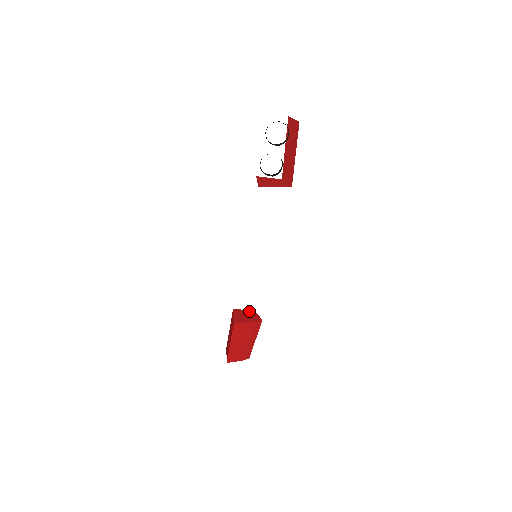
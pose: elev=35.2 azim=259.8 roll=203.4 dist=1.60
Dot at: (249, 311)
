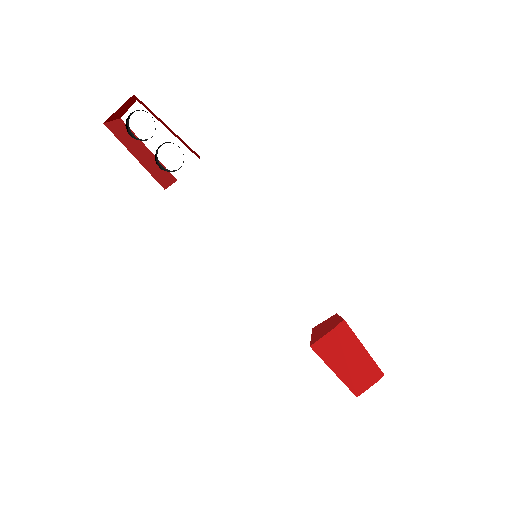
Dot at: (329, 319)
